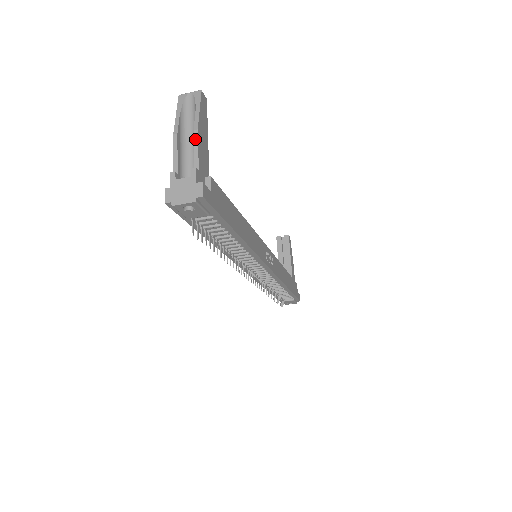
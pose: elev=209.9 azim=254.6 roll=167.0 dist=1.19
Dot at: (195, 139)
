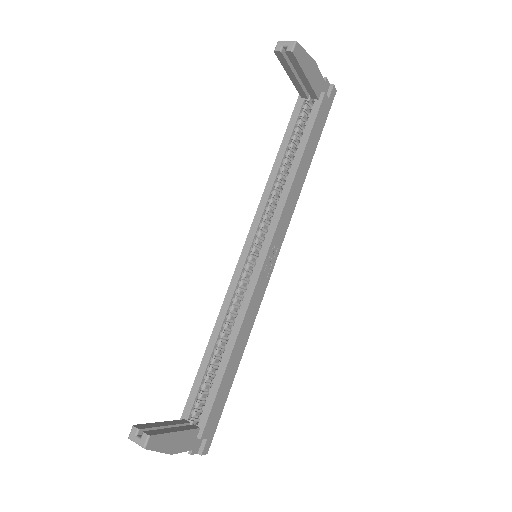
Dot at: (175, 453)
